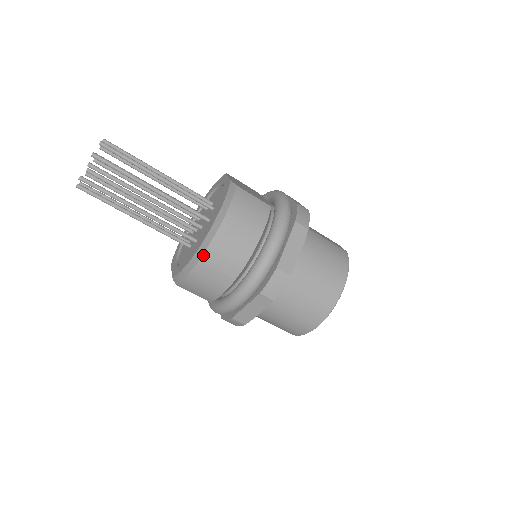
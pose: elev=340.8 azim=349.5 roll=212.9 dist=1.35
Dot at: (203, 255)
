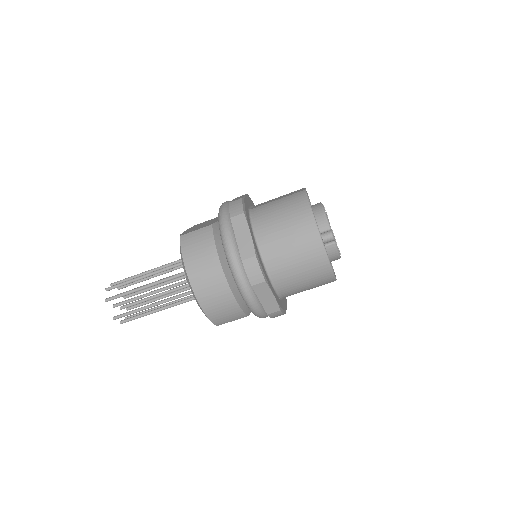
Dot at: (196, 298)
